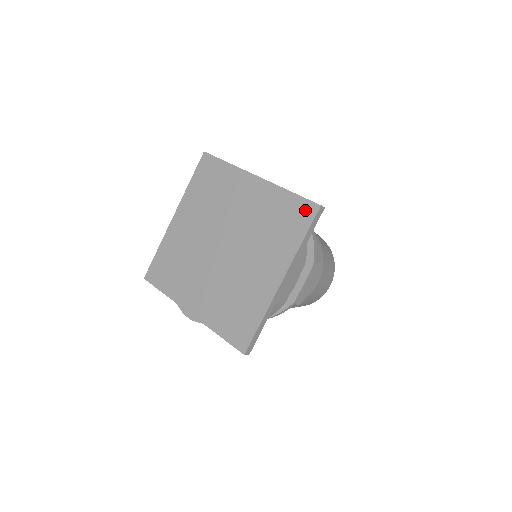
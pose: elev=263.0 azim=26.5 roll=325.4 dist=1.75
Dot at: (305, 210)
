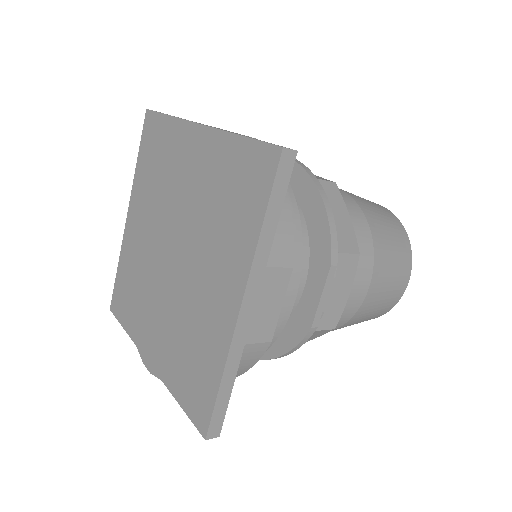
Dot at: (261, 164)
